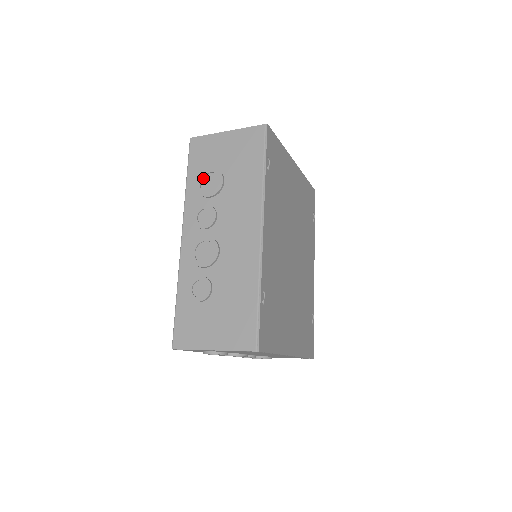
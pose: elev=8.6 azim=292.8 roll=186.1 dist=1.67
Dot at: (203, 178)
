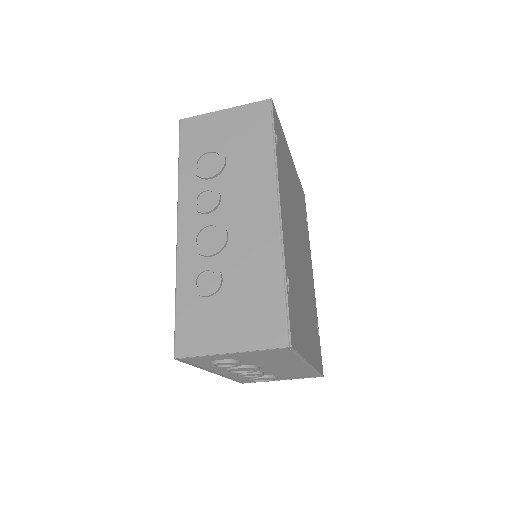
Dot at: (200, 159)
